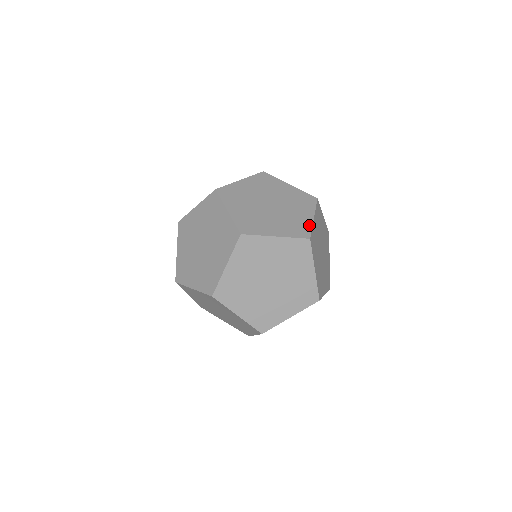
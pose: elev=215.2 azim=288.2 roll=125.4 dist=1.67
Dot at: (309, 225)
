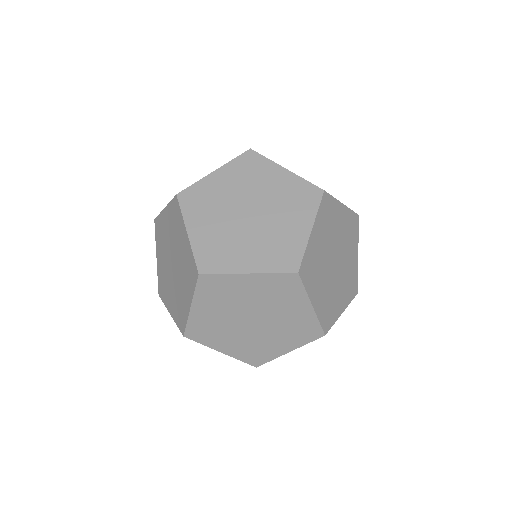
Dot at: (301, 246)
